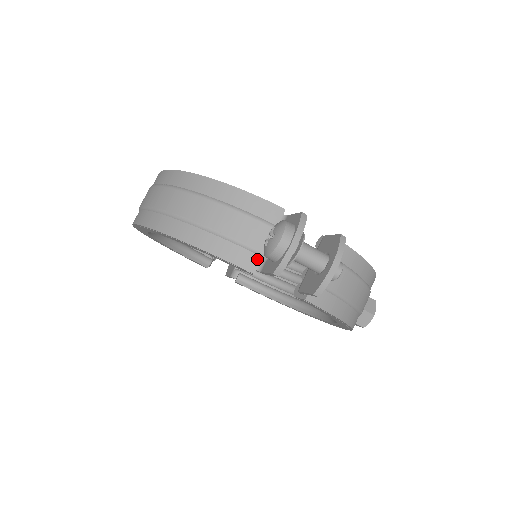
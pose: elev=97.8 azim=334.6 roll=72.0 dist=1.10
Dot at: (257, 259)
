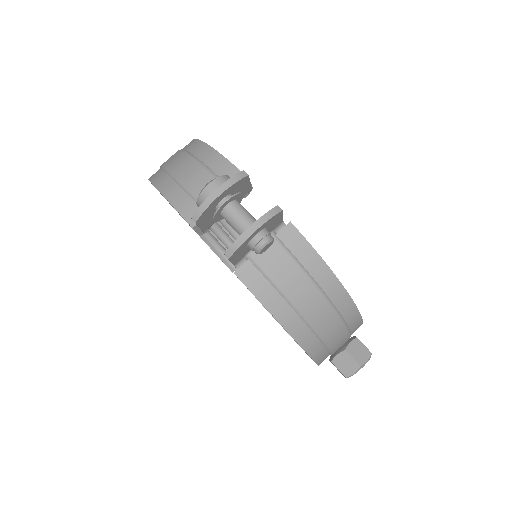
Dot at: occluded
